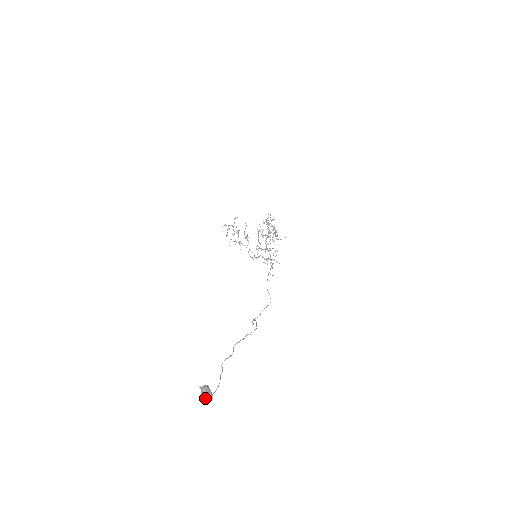
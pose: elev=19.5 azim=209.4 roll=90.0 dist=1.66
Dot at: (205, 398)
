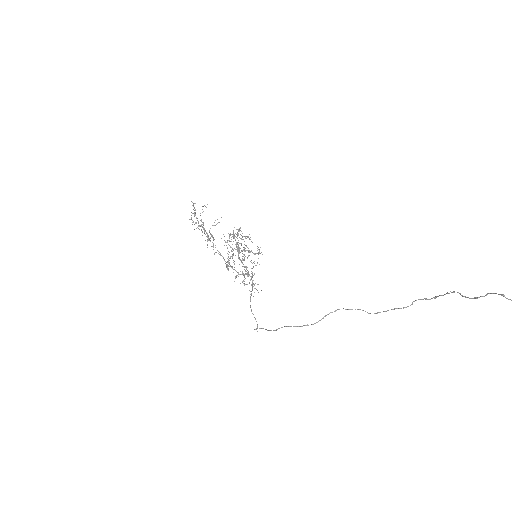
Dot at: out of frame
